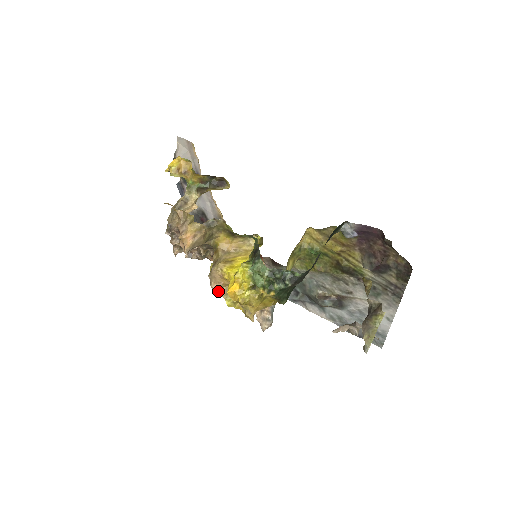
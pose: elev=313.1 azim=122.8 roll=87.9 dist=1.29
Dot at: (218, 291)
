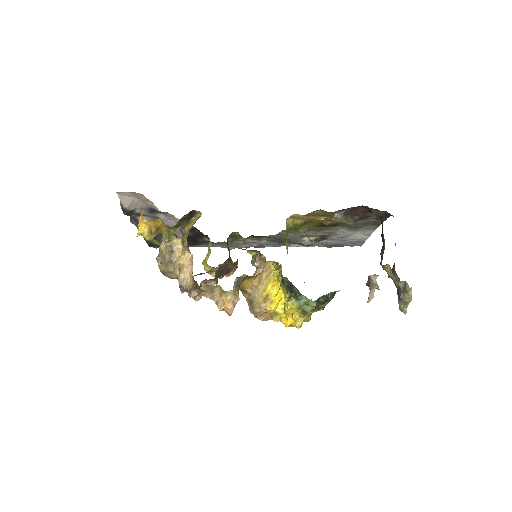
Dot at: (265, 319)
